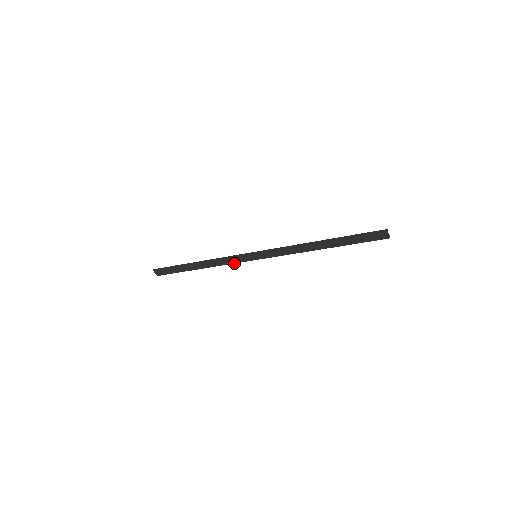
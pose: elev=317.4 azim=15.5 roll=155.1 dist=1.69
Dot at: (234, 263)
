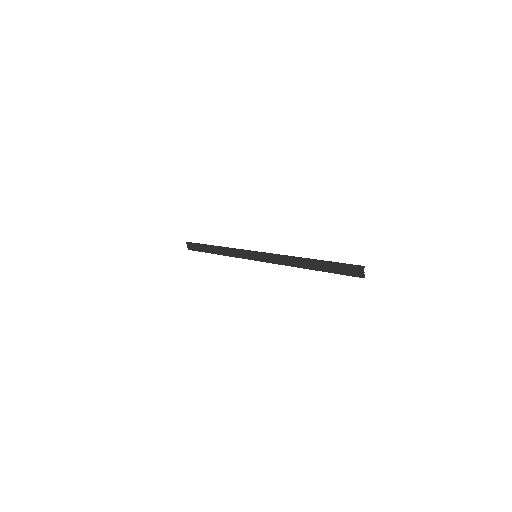
Dot at: (239, 257)
